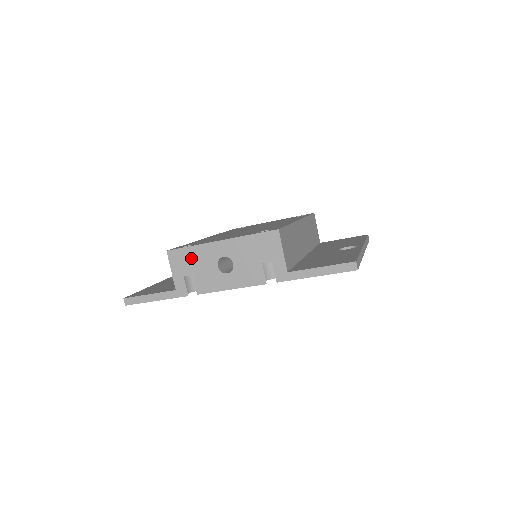
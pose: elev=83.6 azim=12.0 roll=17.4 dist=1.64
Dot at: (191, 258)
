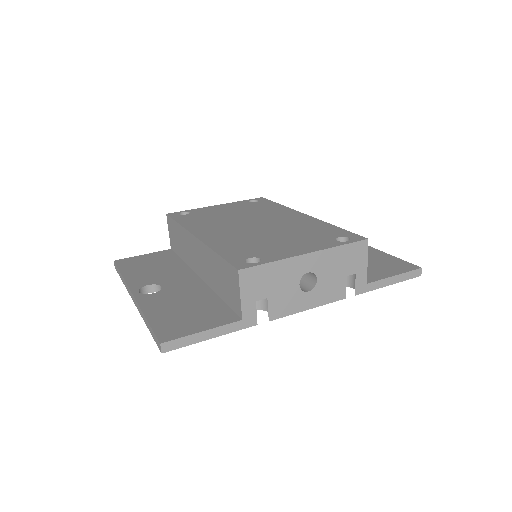
Dot at: (269, 277)
